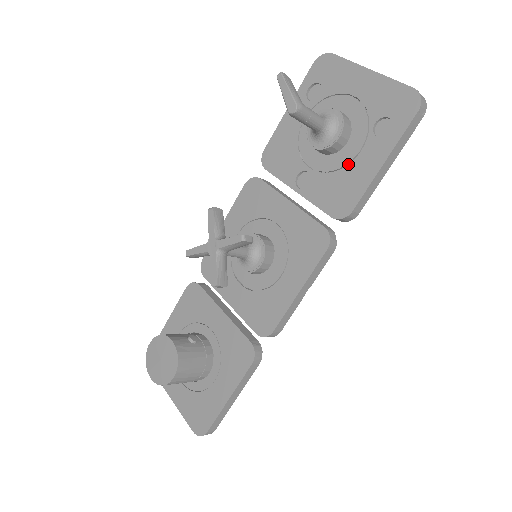
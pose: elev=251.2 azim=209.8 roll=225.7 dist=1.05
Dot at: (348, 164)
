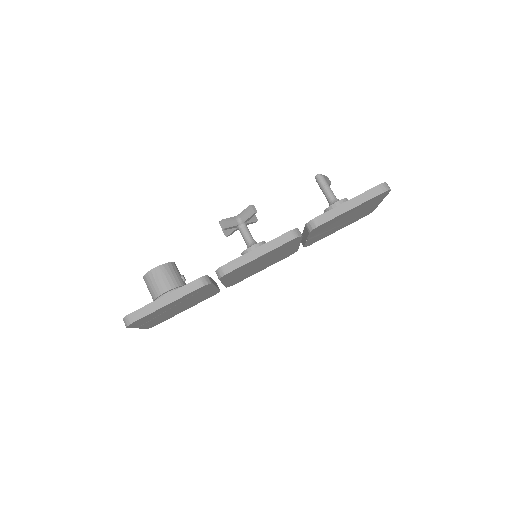
Dot at: occluded
